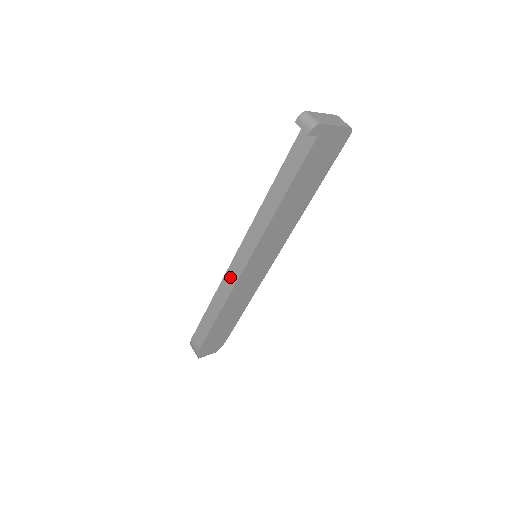
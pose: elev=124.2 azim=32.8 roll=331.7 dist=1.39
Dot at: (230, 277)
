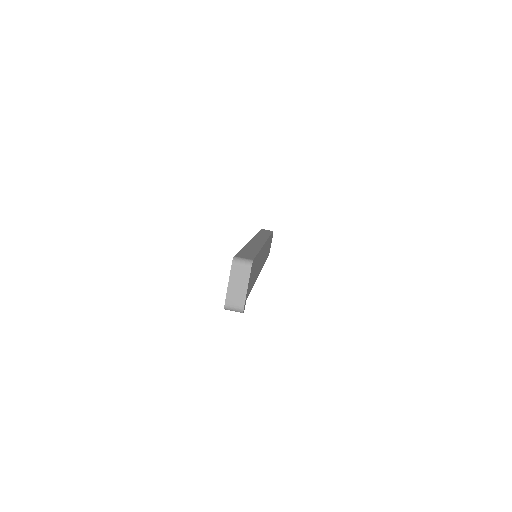
Dot at: occluded
